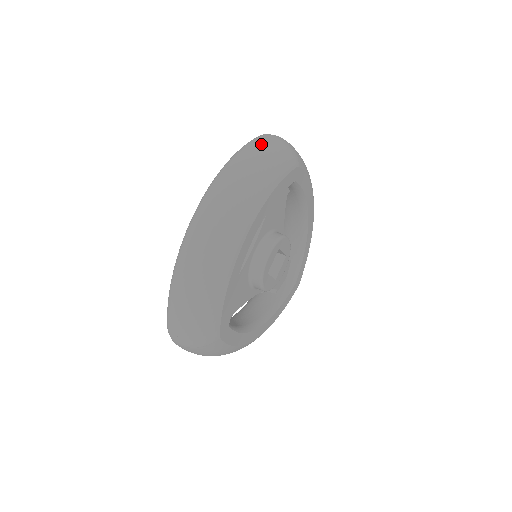
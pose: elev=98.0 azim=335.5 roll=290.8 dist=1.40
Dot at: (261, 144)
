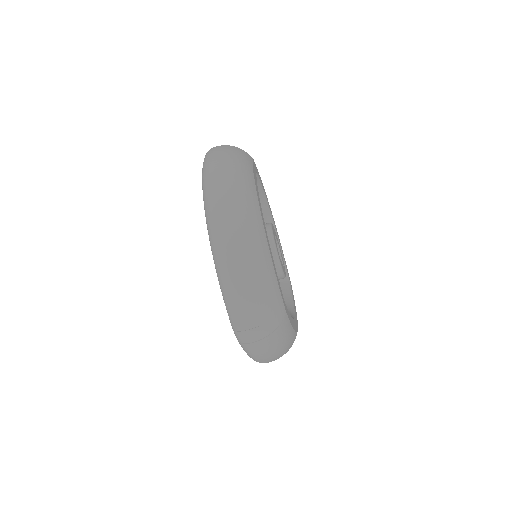
Dot at: (219, 148)
